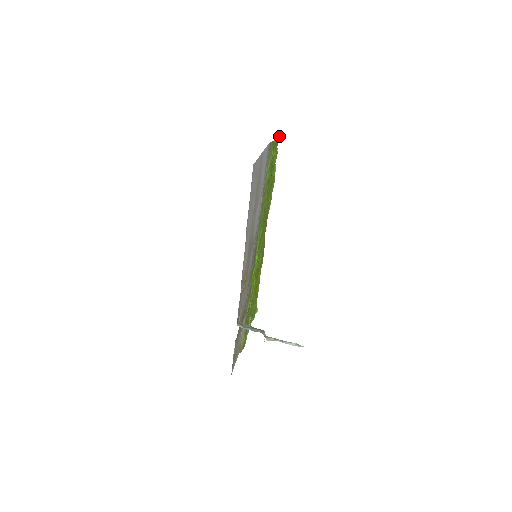
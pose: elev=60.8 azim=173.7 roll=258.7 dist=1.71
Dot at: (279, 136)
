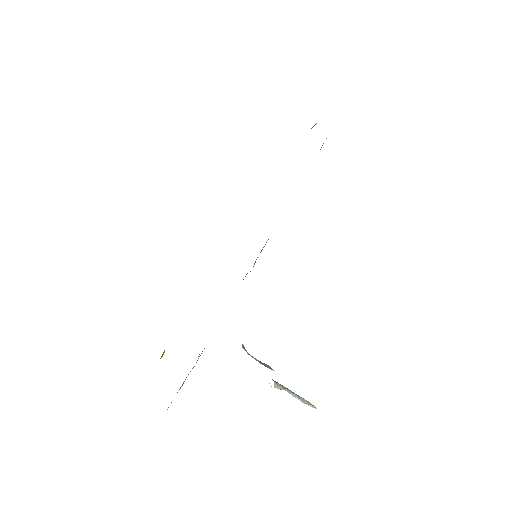
Dot at: occluded
